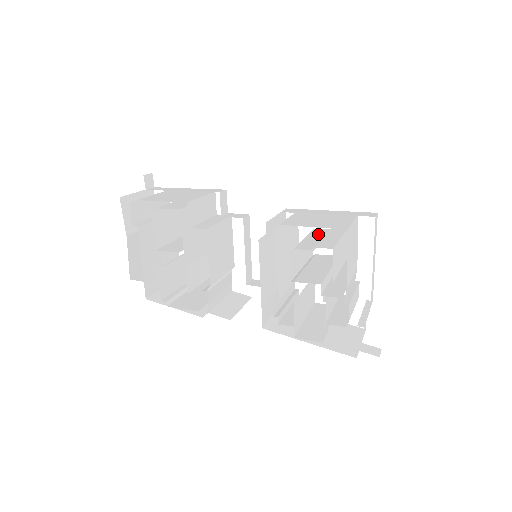
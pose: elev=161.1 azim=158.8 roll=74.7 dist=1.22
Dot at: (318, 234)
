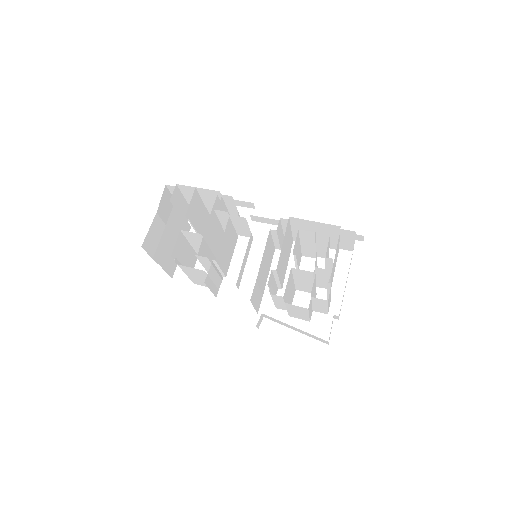
Dot at: (309, 251)
